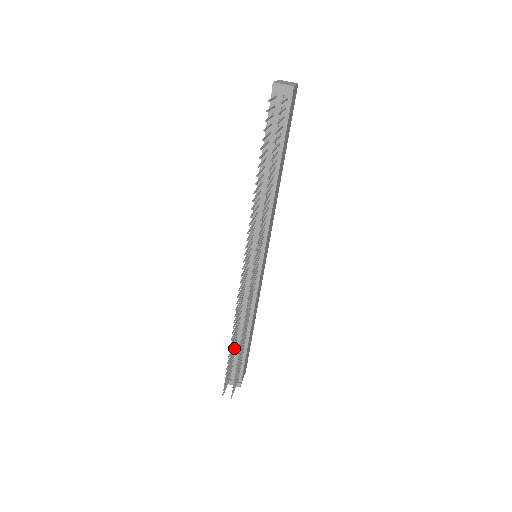
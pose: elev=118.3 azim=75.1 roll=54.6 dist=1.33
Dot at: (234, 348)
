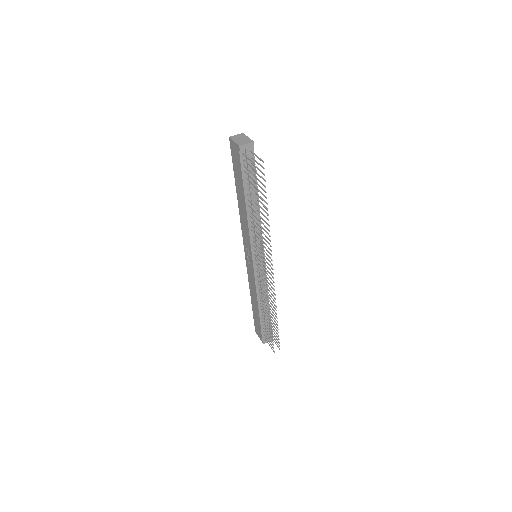
Dot at: (264, 320)
